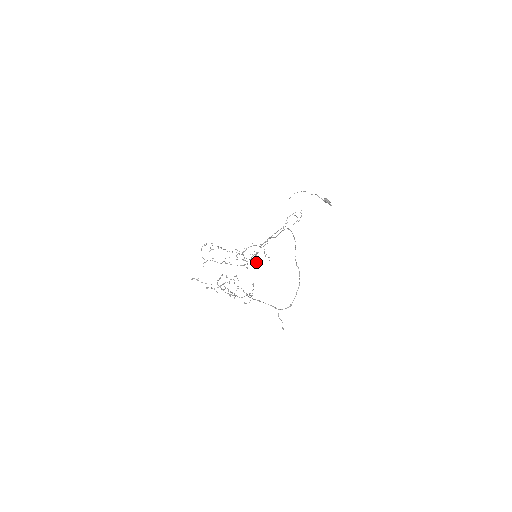
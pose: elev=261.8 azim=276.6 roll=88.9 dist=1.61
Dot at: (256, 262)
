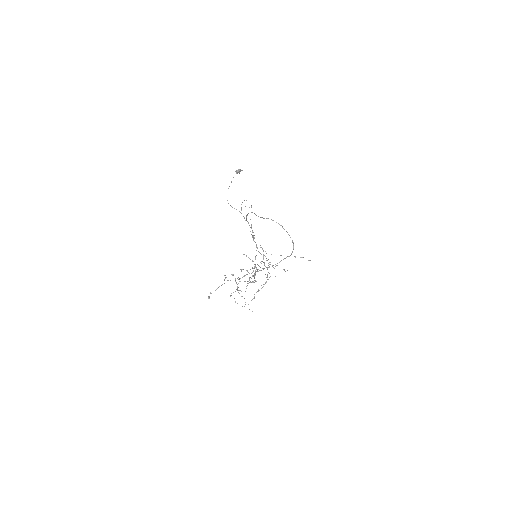
Dot at: occluded
